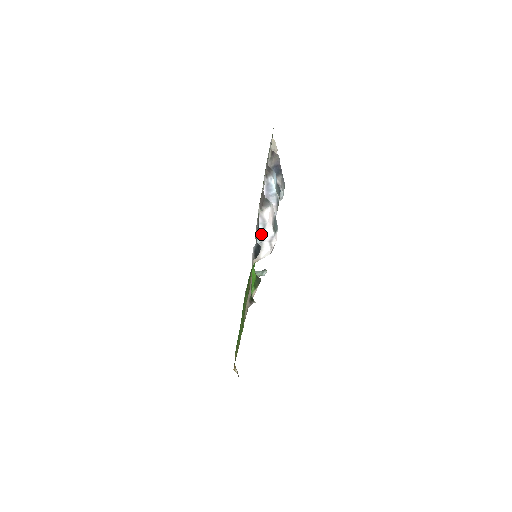
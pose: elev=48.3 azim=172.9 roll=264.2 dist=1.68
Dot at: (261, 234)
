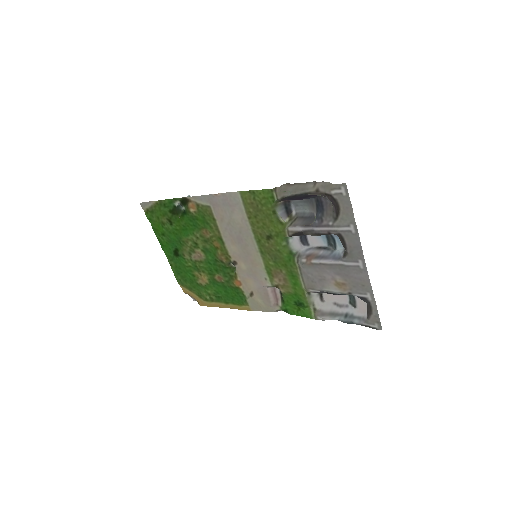
Dot at: (349, 318)
